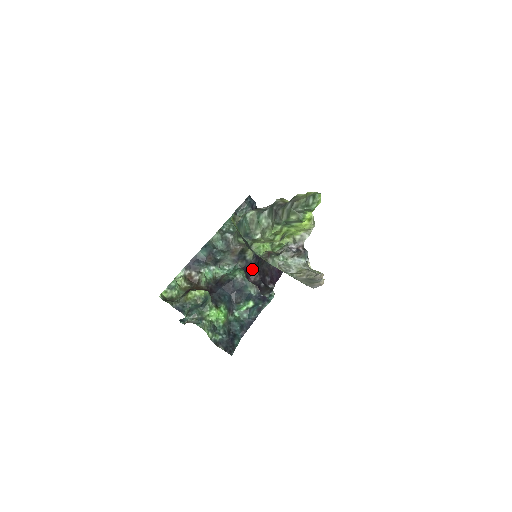
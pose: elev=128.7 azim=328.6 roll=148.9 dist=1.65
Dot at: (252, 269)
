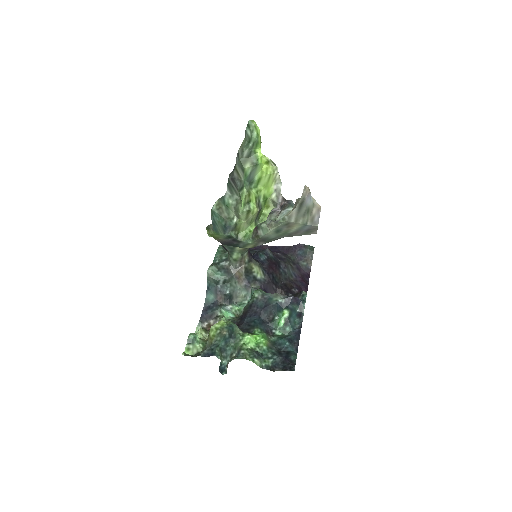
Dot at: (271, 287)
